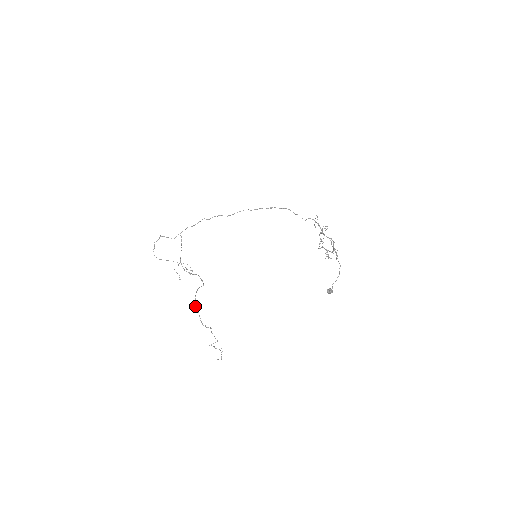
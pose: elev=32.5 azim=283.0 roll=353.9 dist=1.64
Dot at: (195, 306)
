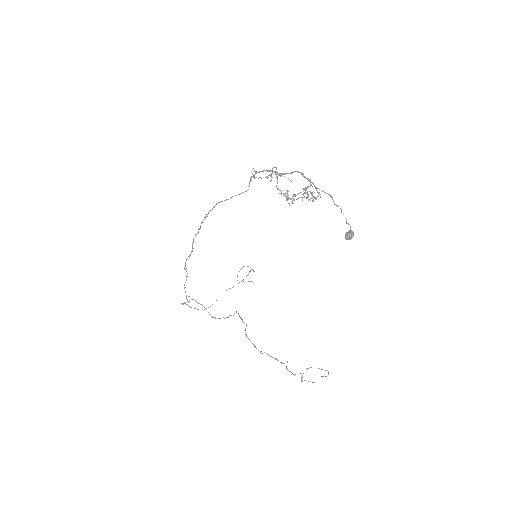
Dot at: occluded
